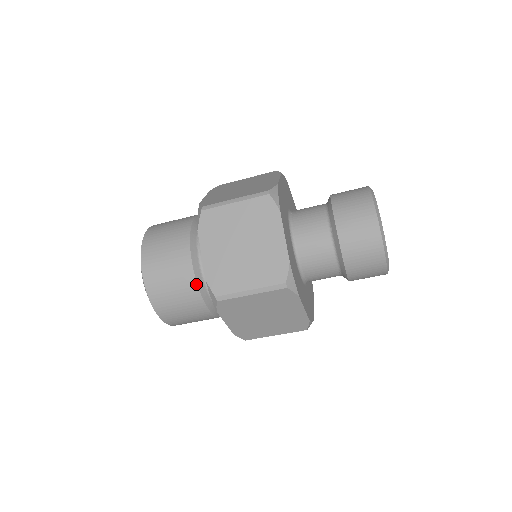
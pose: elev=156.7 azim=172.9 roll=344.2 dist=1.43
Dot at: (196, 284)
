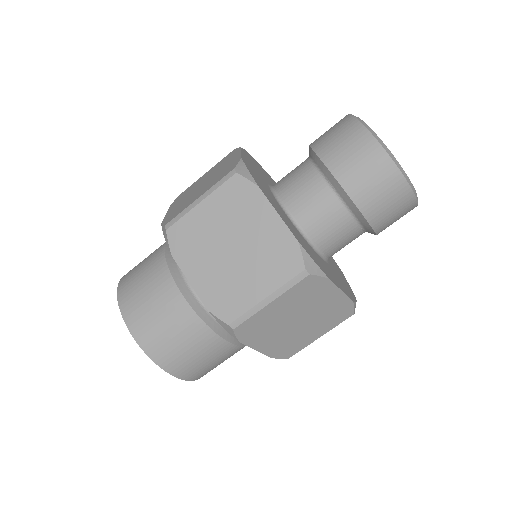
Dot at: (200, 320)
